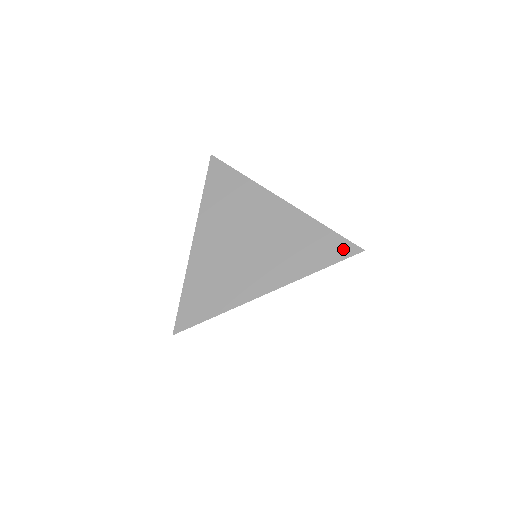
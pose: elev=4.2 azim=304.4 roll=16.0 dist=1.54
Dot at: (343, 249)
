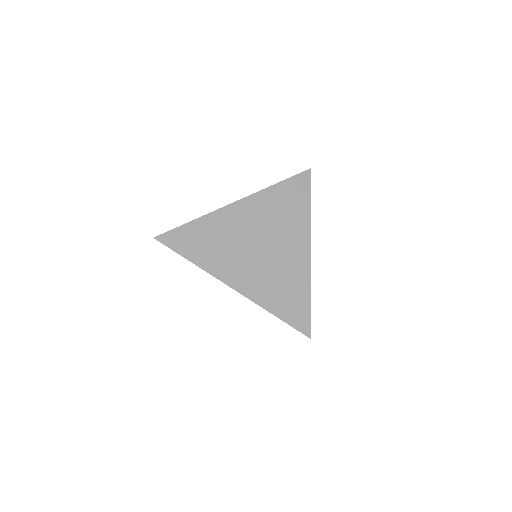
Dot at: occluded
